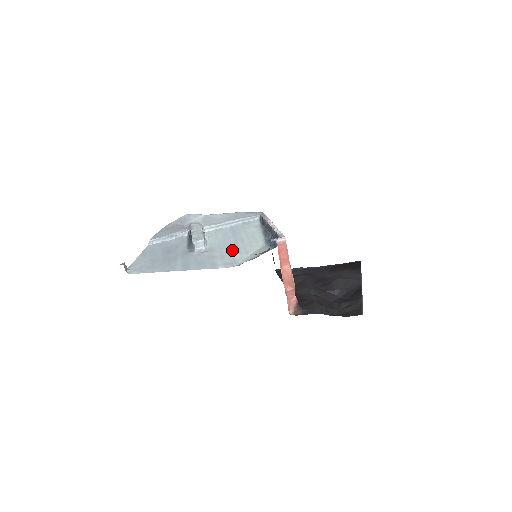
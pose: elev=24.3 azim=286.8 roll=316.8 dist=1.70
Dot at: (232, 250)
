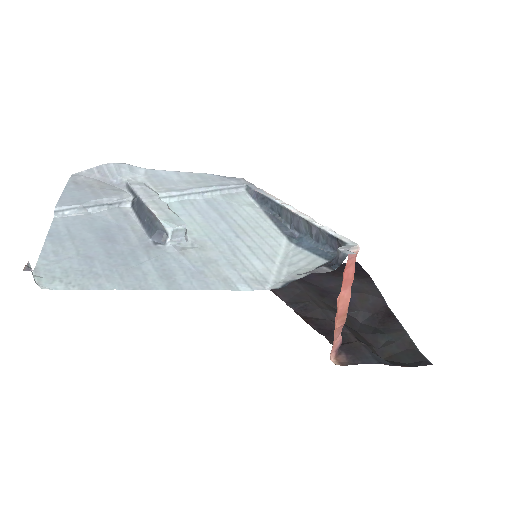
Dot at: (240, 250)
